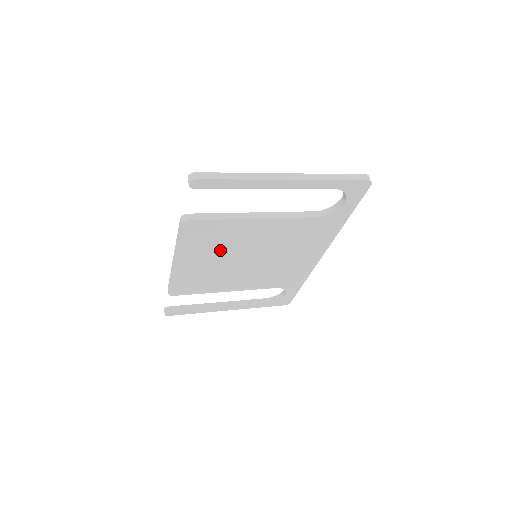
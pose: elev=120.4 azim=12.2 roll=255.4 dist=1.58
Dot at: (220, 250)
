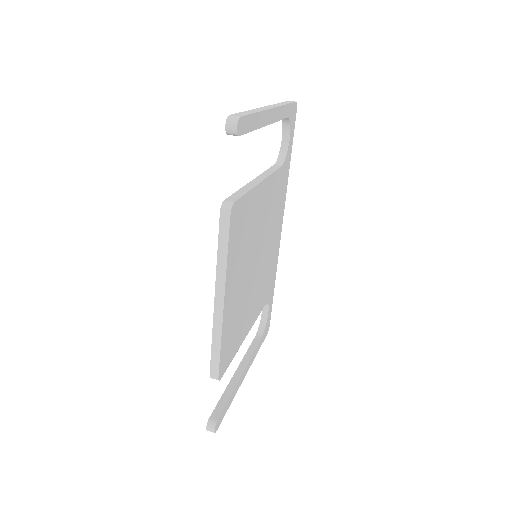
Dot at: (245, 254)
